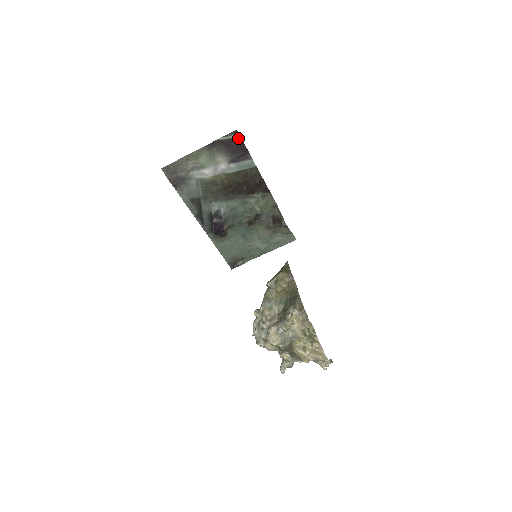
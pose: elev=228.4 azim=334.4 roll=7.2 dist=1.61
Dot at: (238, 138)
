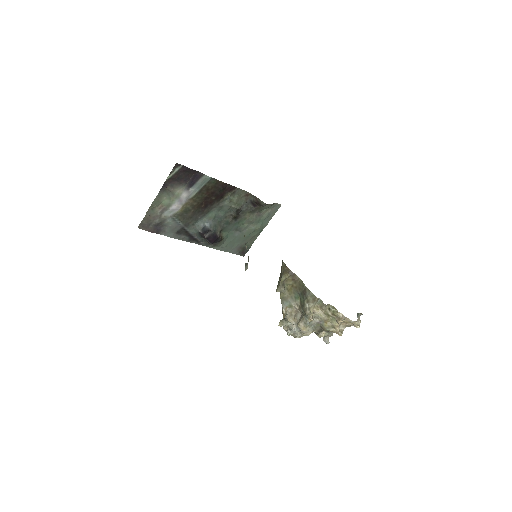
Dot at: (182, 168)
